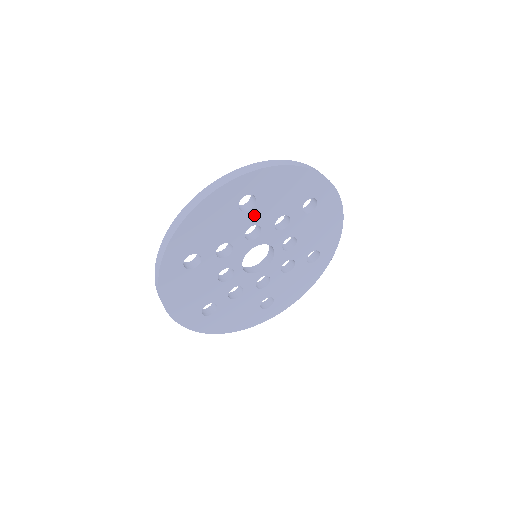
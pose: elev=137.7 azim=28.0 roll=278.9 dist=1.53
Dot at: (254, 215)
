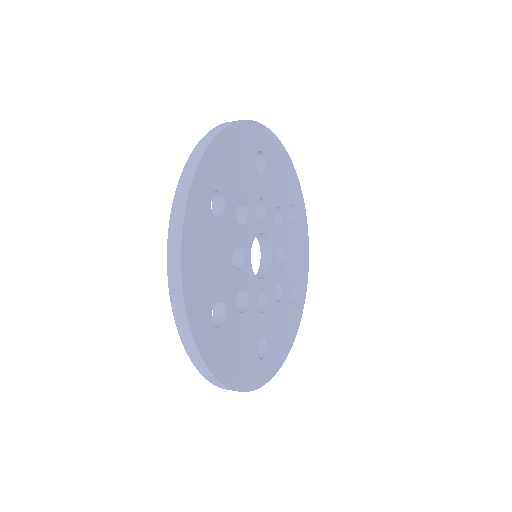
Dot at: (263, 185)
